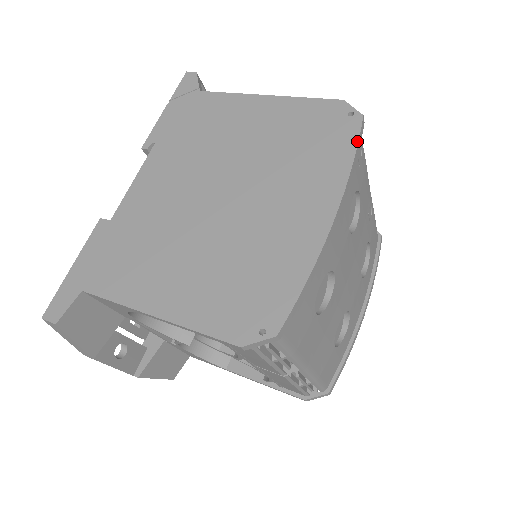
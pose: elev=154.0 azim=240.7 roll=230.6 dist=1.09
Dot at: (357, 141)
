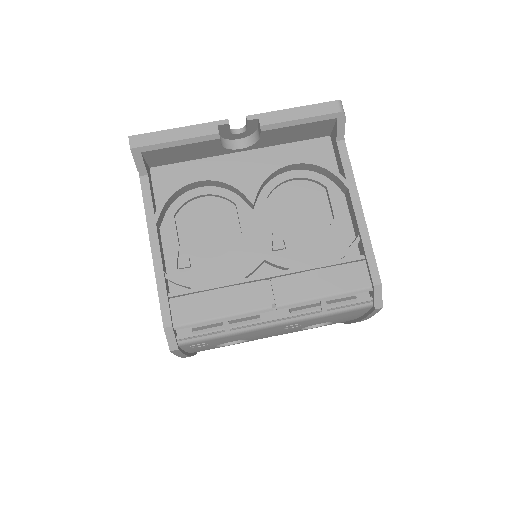
Dot at: (175, 354)
